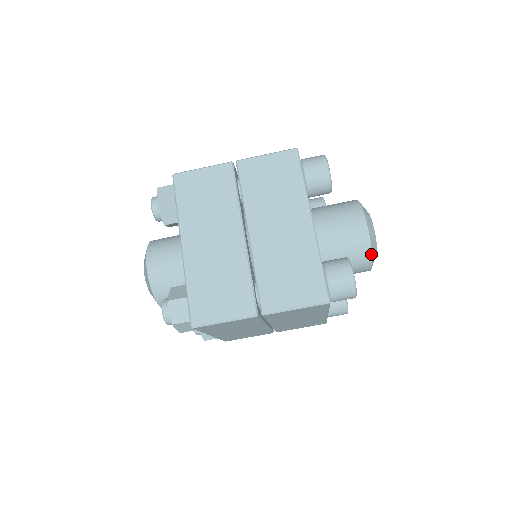
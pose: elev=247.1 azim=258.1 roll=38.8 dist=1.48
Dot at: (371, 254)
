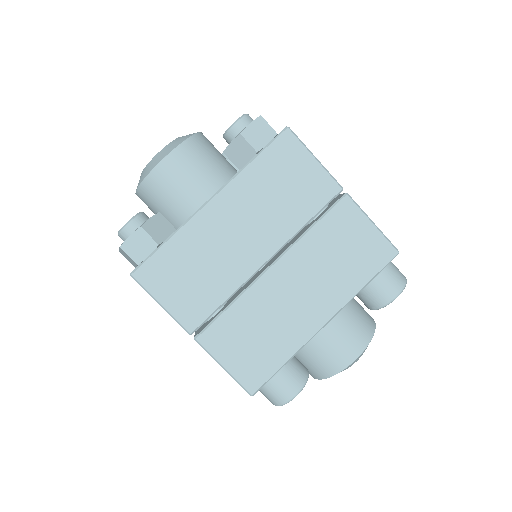
Dot at: (327, 377)
